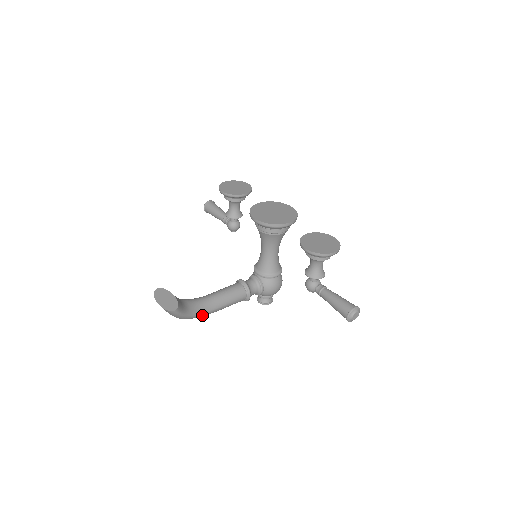
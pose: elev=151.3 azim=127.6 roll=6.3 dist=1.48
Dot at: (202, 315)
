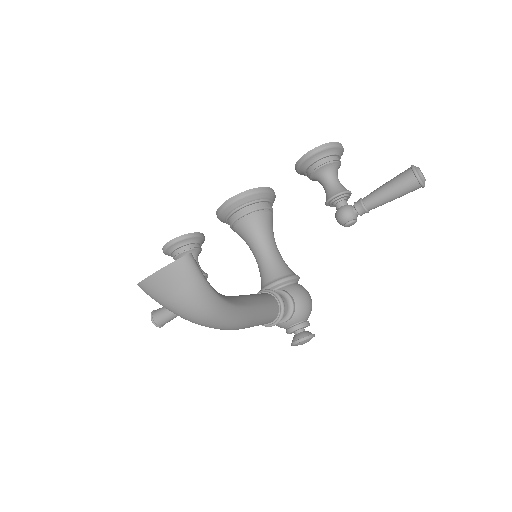
Dot at: (233, 310)
